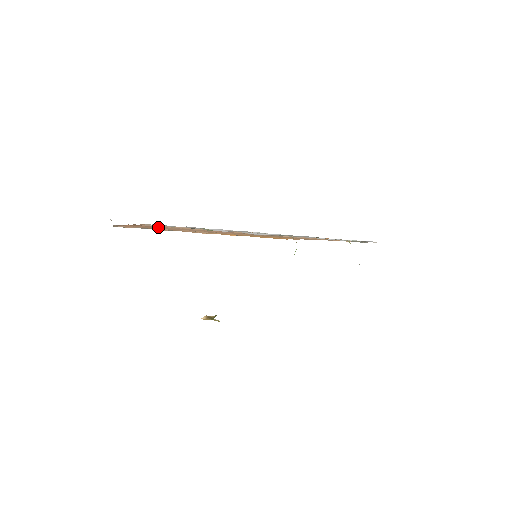
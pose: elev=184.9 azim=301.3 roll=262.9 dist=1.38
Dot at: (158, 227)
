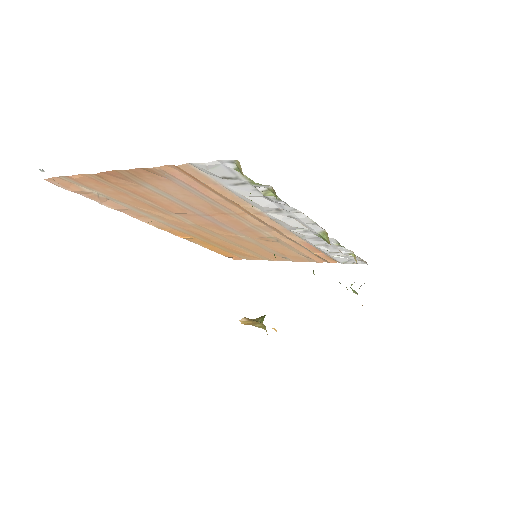
Dot at: (142, 190)
